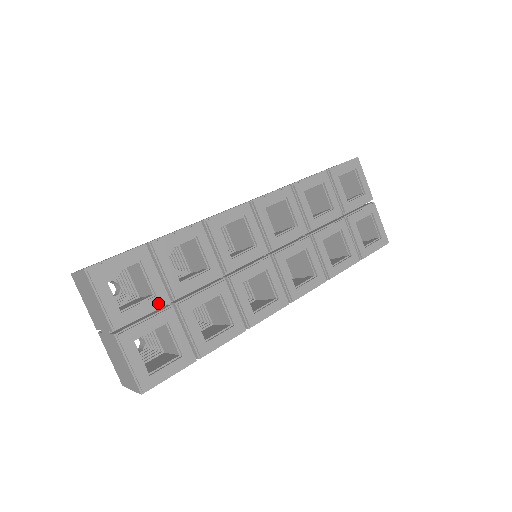
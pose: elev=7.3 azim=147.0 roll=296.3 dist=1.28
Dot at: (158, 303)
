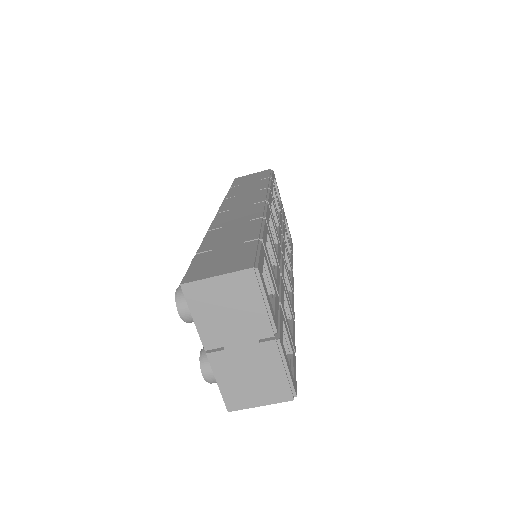
Dot at: (277, 302)
